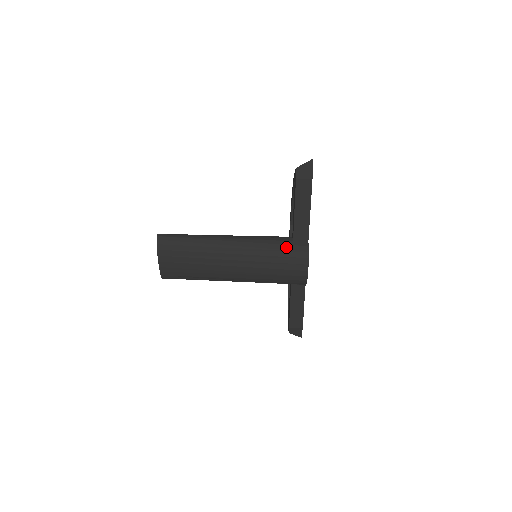
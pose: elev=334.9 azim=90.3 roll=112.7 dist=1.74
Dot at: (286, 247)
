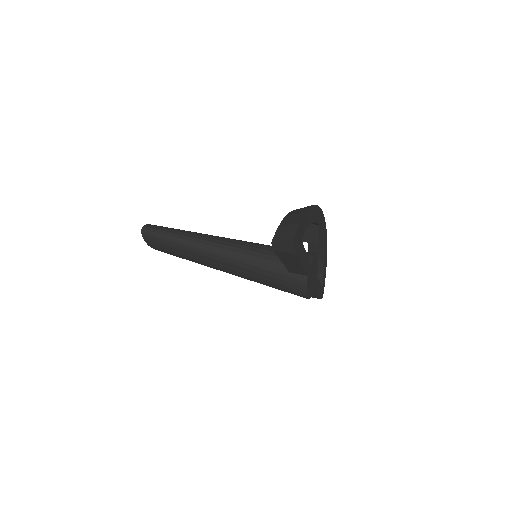
Dot at: (280, 277)
